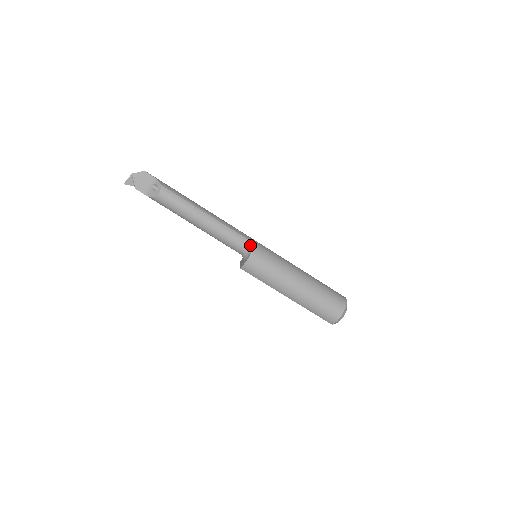
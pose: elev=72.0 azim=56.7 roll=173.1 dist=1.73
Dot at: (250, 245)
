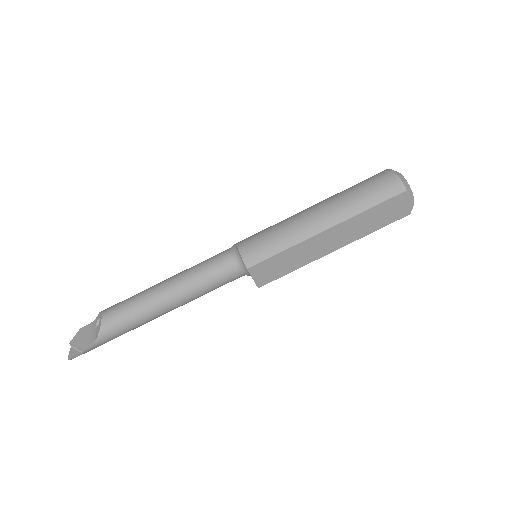
Dot at: (231, 248)
